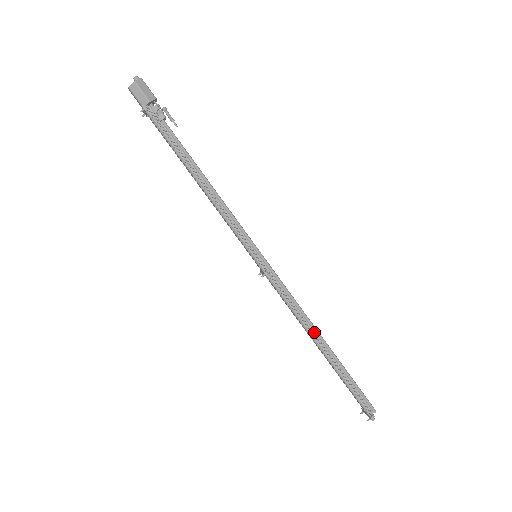
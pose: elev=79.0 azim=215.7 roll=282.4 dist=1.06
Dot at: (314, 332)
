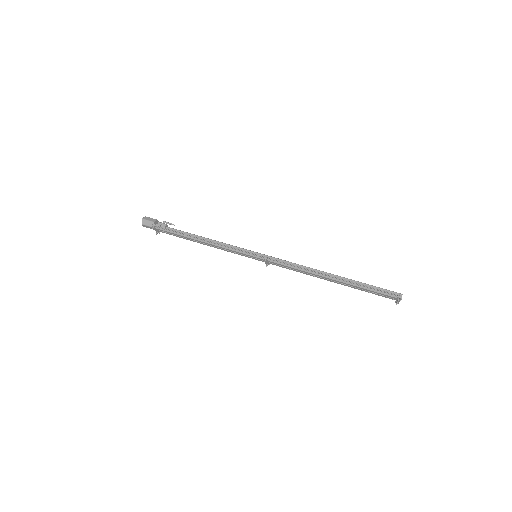
Dot at: (321, 273)
